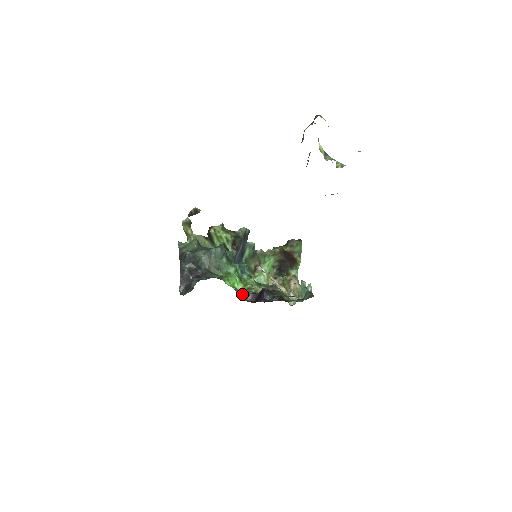
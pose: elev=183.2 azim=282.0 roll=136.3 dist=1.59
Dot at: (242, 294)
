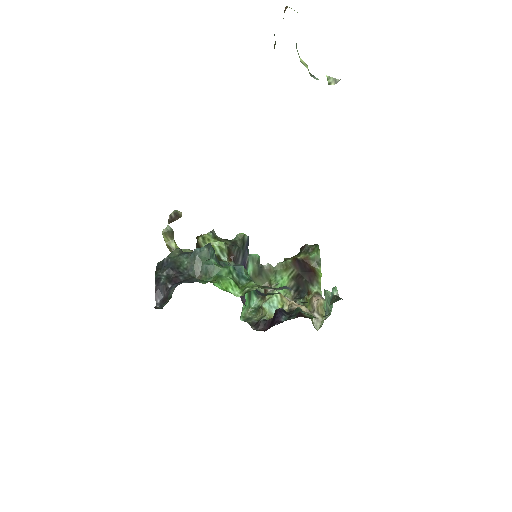
Dot at: (251, 324)
